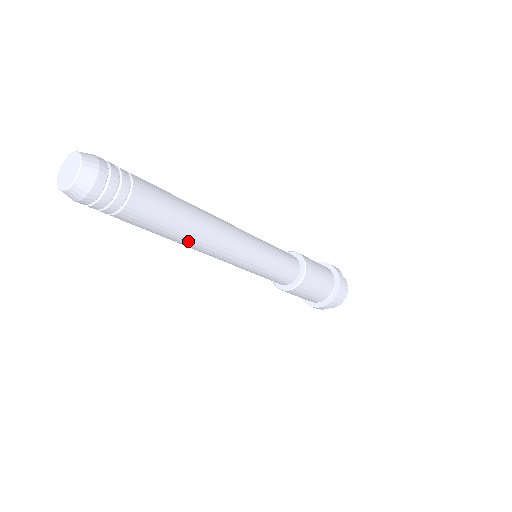
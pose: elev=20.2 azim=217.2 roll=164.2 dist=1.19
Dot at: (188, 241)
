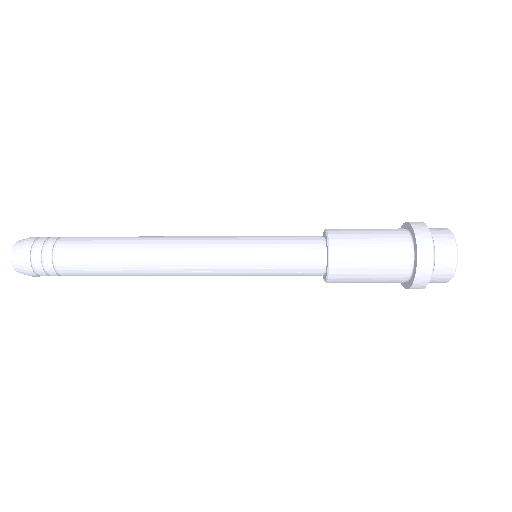
Dot at: (139, 273)
